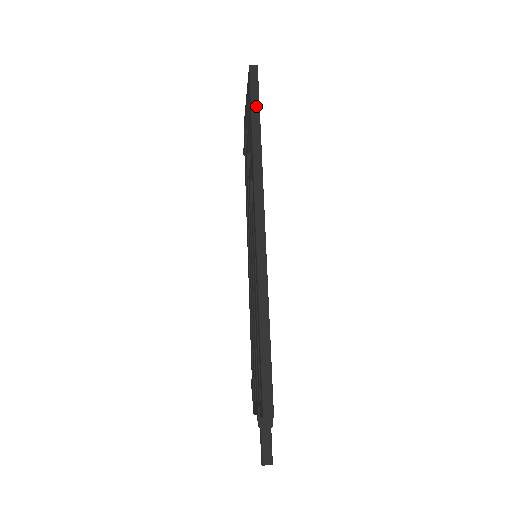
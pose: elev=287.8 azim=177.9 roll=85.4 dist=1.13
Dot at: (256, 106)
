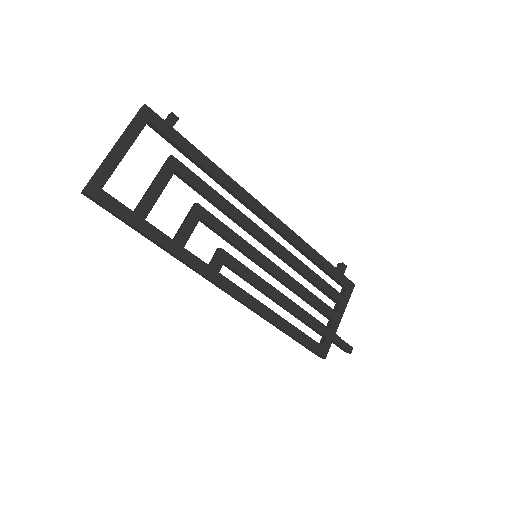
Dot at: (129, 225)
